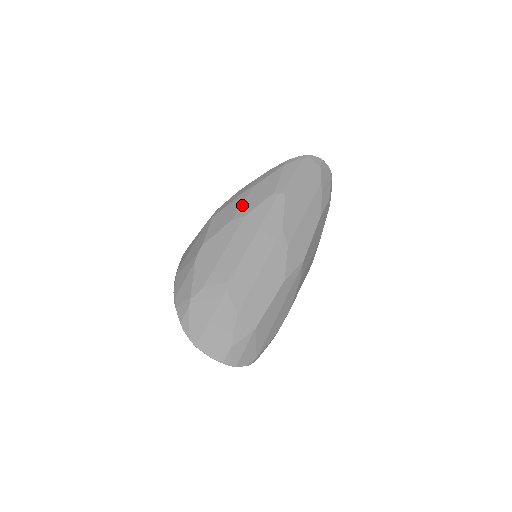
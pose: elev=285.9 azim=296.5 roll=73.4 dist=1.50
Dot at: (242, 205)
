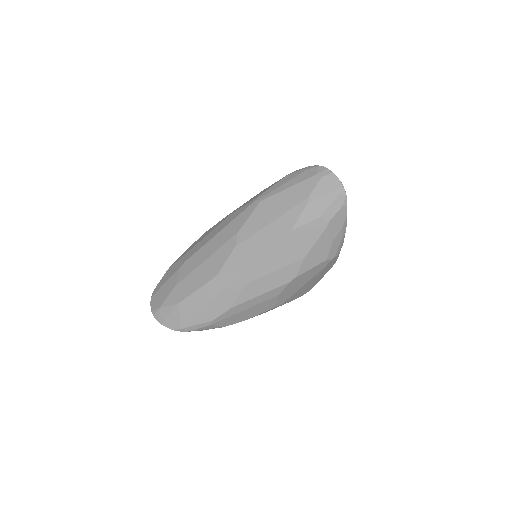
Dot at: occluded
